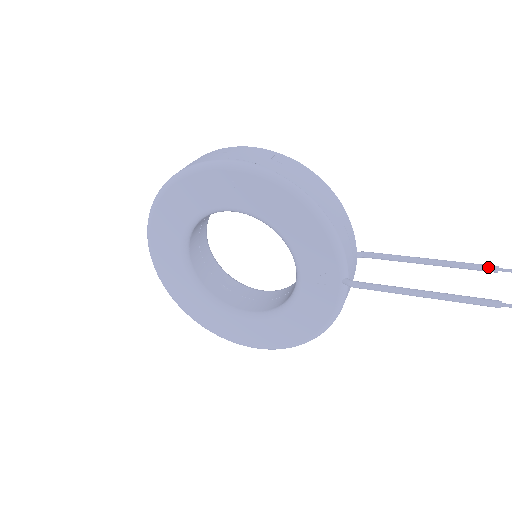
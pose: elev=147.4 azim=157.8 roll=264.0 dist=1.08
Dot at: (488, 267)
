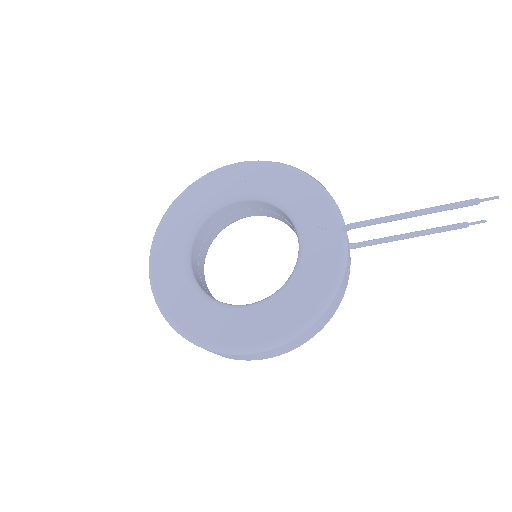
Dot at: (459, 223)
